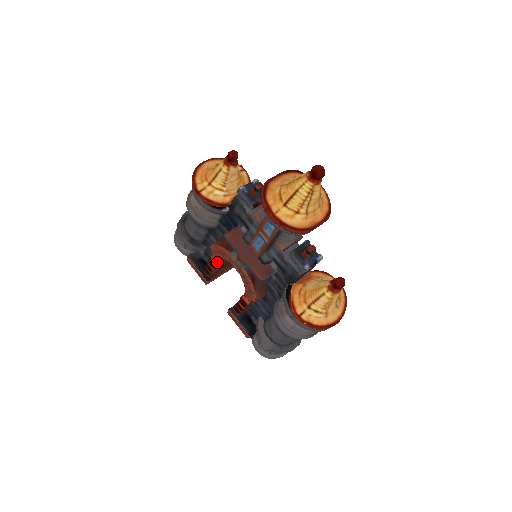
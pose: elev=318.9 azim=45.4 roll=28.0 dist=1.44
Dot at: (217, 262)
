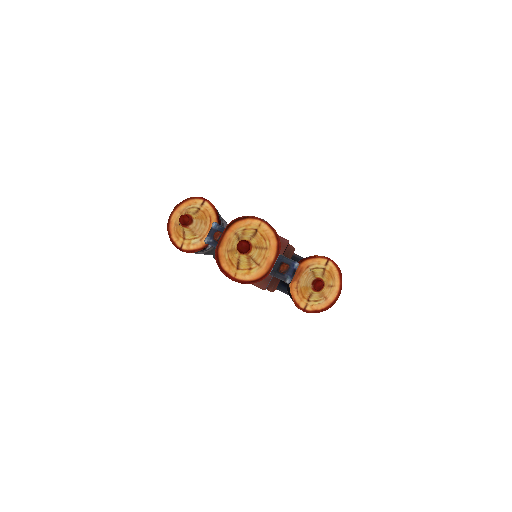
Dot at: occluded
